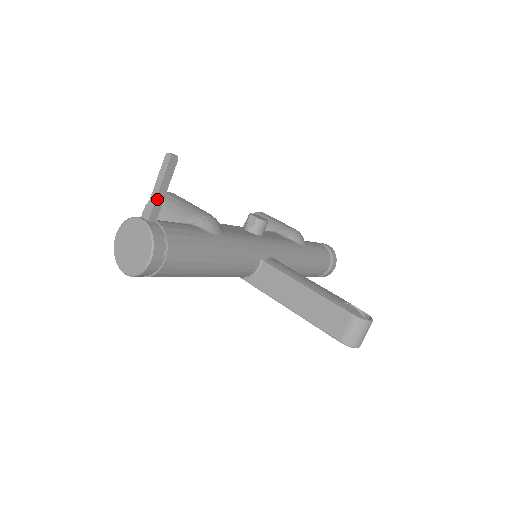
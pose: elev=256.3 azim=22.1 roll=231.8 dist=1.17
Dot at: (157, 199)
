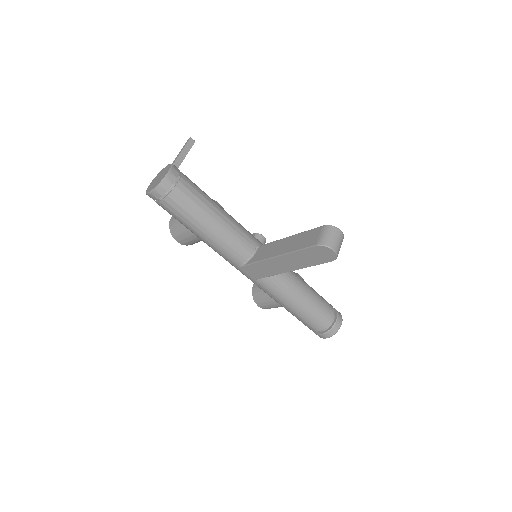
Dot at: (179, 156)
